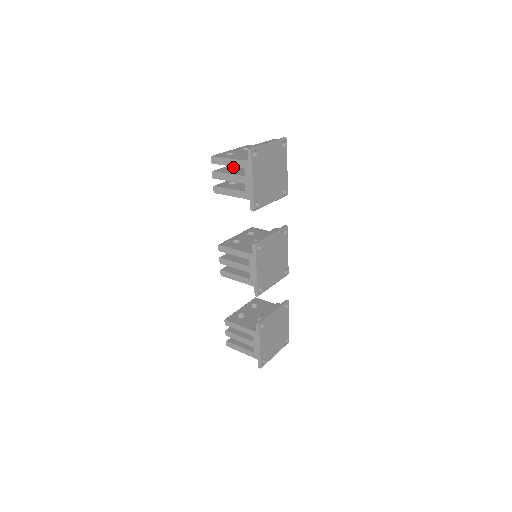
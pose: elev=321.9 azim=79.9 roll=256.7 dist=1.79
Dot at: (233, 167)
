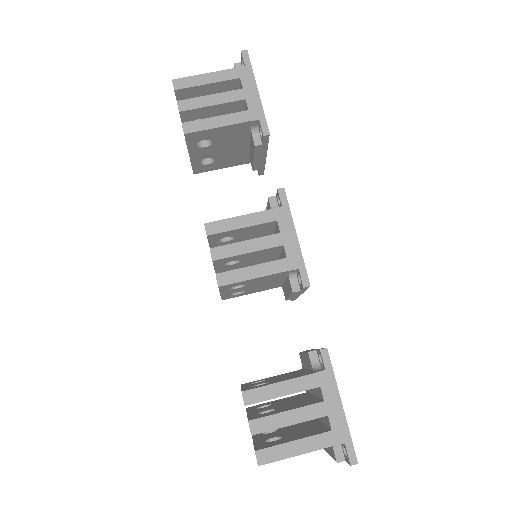
Dot at: occluded
